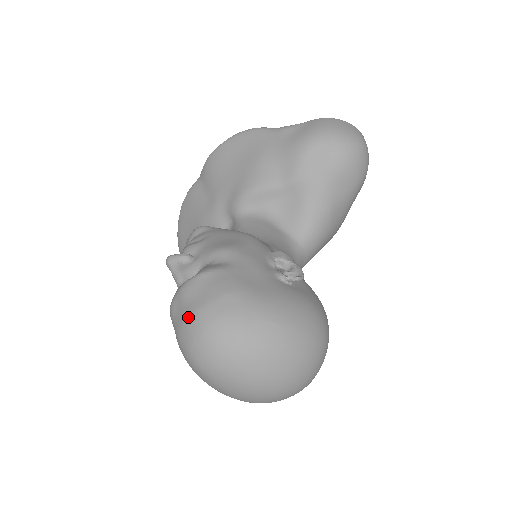
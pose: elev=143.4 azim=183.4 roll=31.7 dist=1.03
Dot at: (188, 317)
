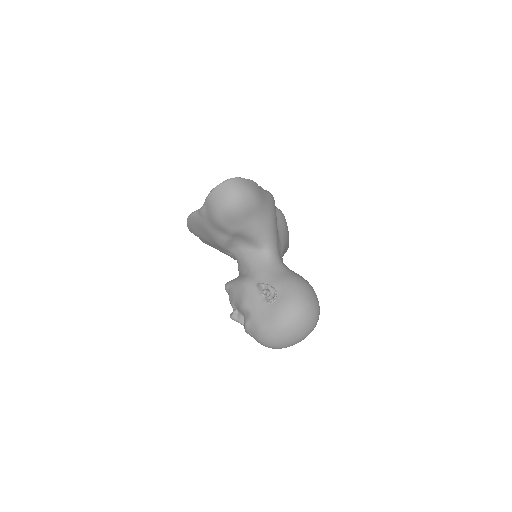
Dot at: (258, 342)
